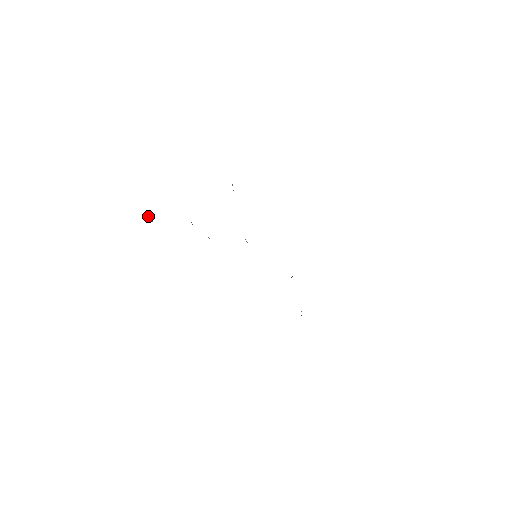
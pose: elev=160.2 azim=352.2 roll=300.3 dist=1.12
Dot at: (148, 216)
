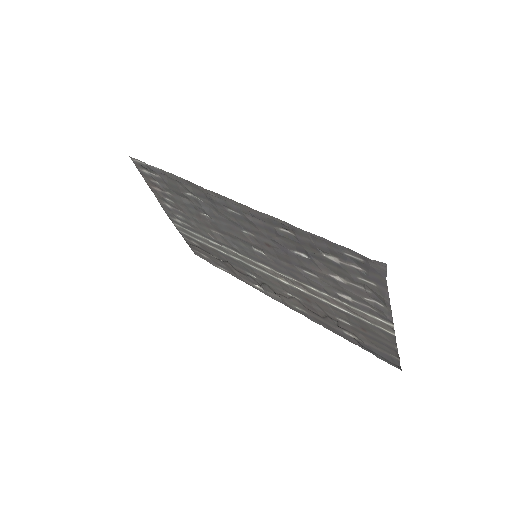
Dot at: (372, 261)
